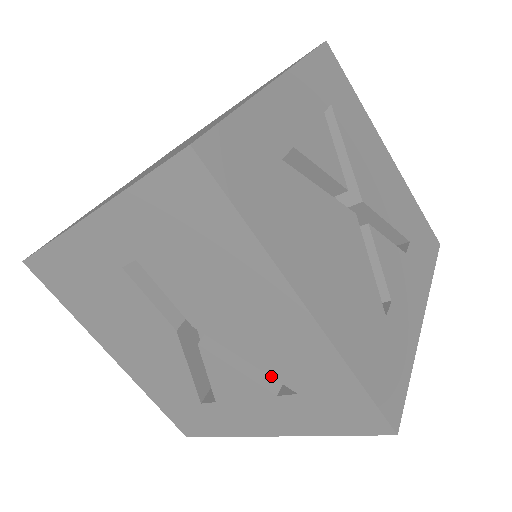
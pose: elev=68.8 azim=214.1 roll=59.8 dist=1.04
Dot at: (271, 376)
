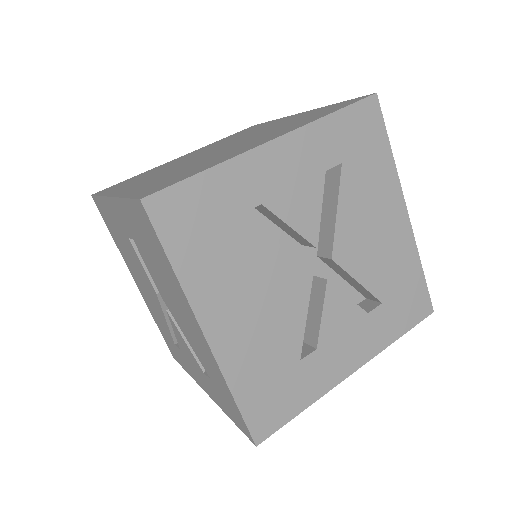
Dot at: (199, 359)
